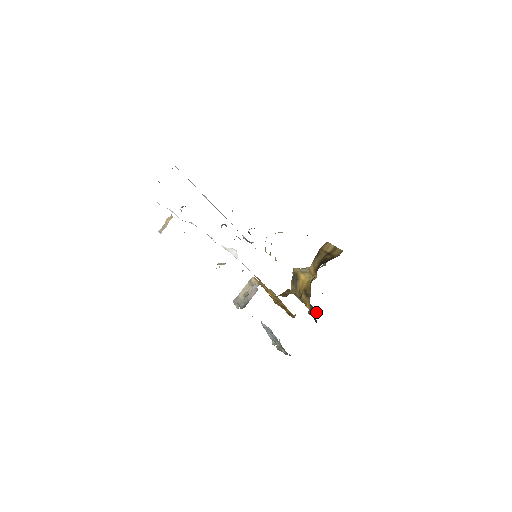
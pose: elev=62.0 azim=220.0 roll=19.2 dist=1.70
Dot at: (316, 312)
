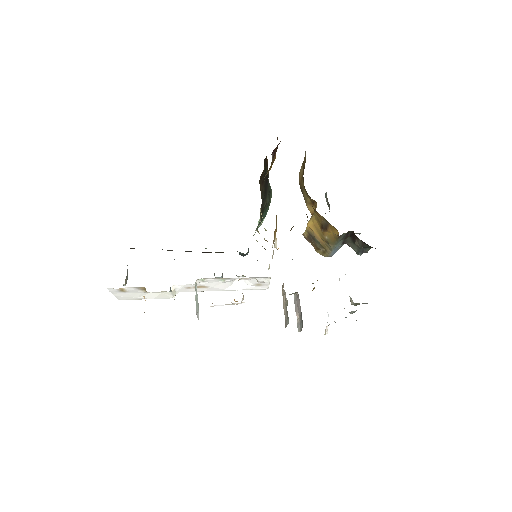
Dot at: (354, 235)
